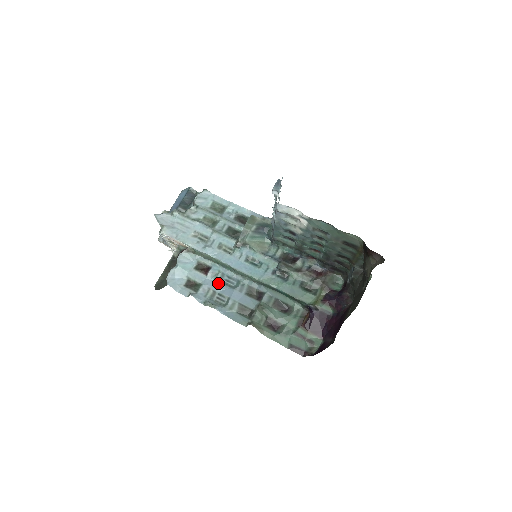
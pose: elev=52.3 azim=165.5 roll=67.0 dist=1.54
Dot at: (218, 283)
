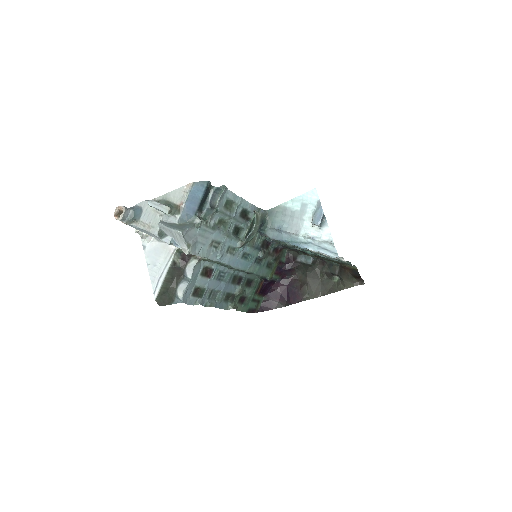
Dot at: (216, 282)
